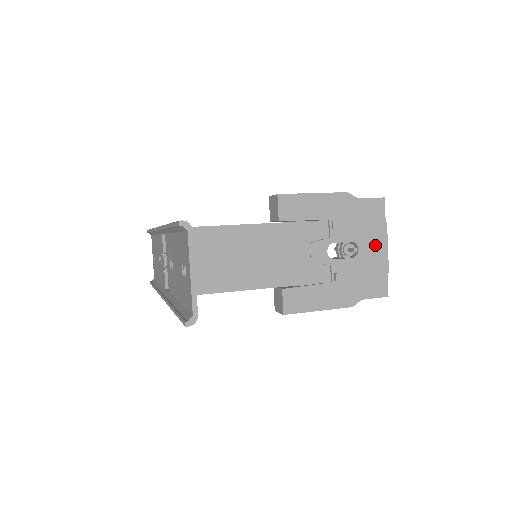
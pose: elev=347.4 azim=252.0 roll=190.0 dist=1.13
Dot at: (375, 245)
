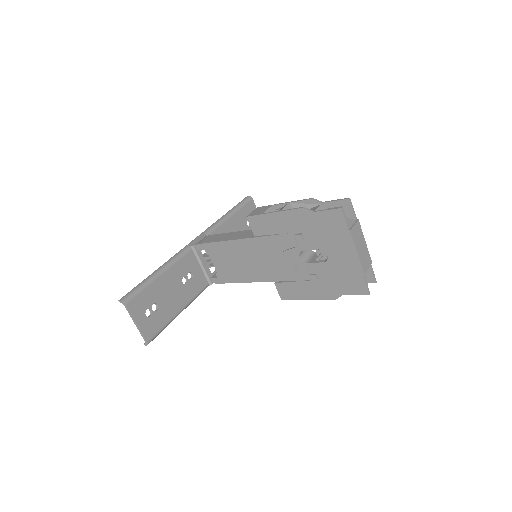
Dot at: (343, 251)
